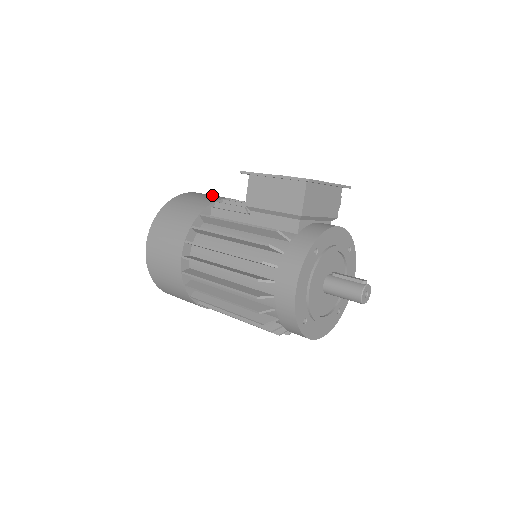
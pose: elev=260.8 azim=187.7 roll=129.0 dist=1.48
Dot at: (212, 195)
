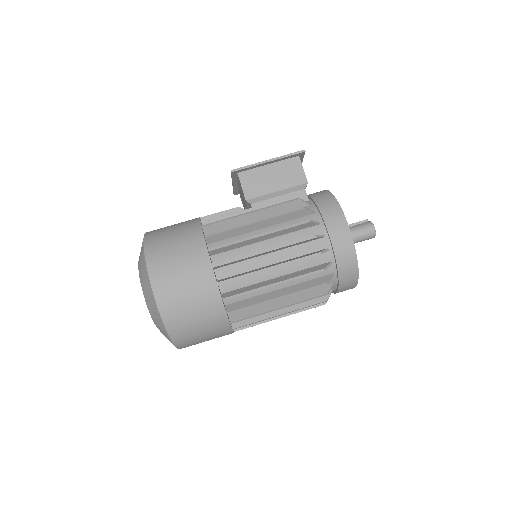
Dot at: occluded
